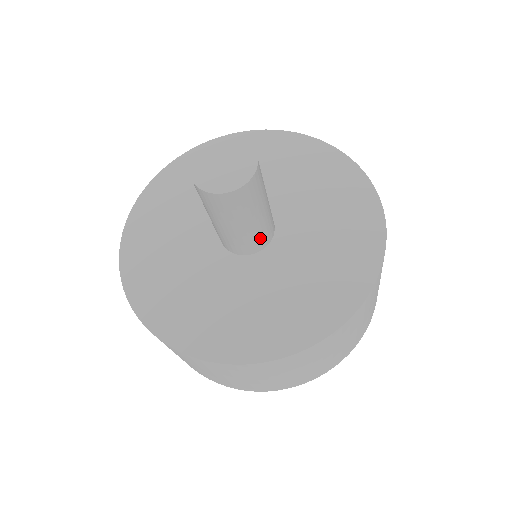
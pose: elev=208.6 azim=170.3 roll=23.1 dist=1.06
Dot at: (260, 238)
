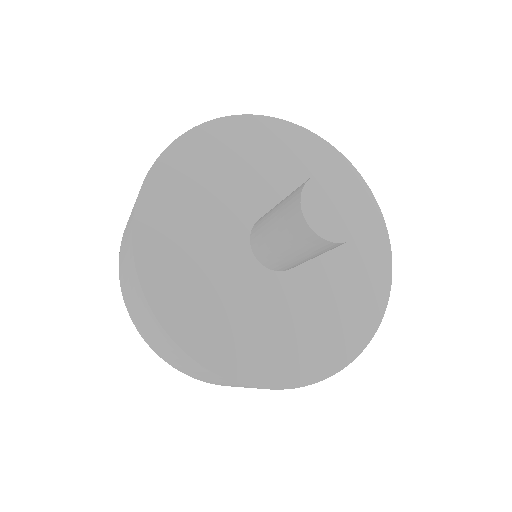
Dot at: (296, 265)
